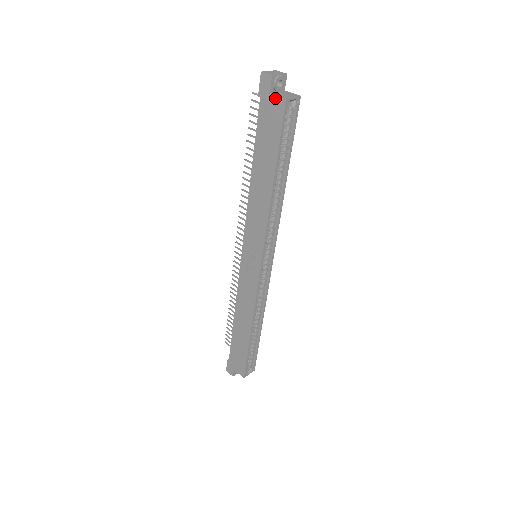
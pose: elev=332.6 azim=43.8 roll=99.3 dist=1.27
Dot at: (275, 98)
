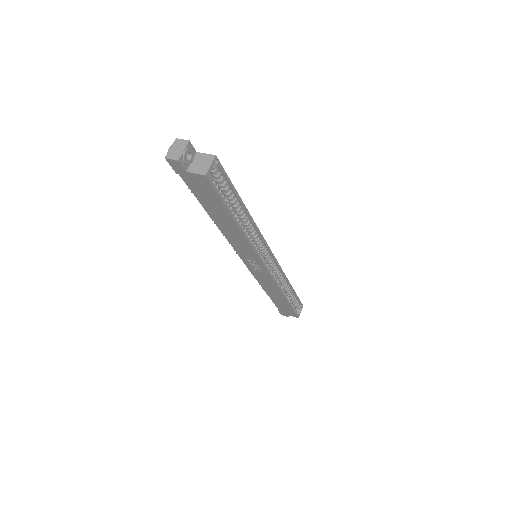
Dot at: (194, 175)
